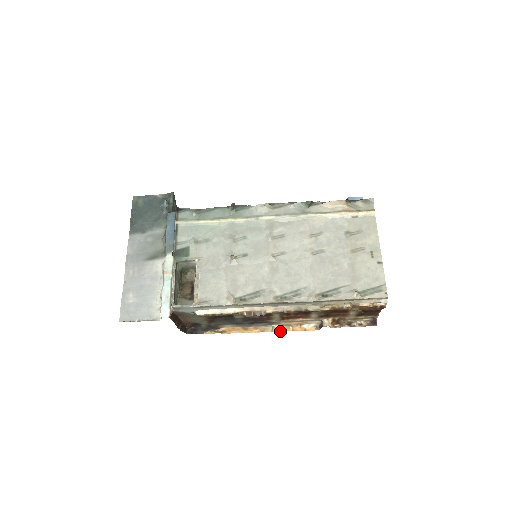
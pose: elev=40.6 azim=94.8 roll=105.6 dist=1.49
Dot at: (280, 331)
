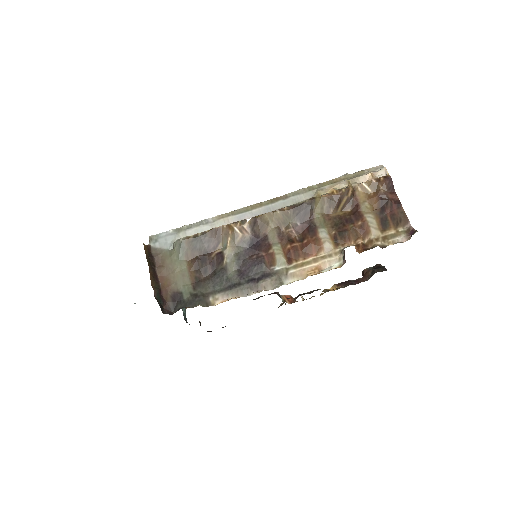
Dot at: (292, 281)
